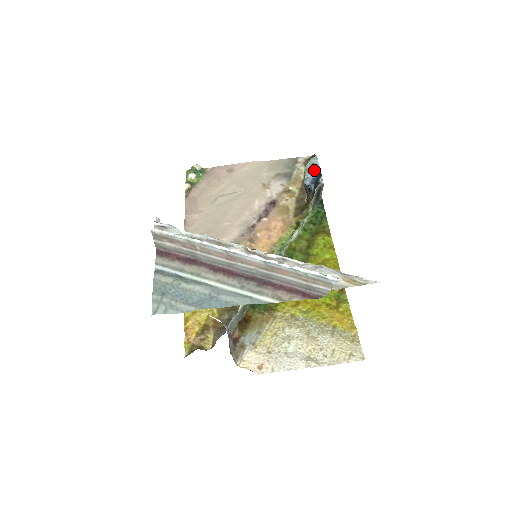
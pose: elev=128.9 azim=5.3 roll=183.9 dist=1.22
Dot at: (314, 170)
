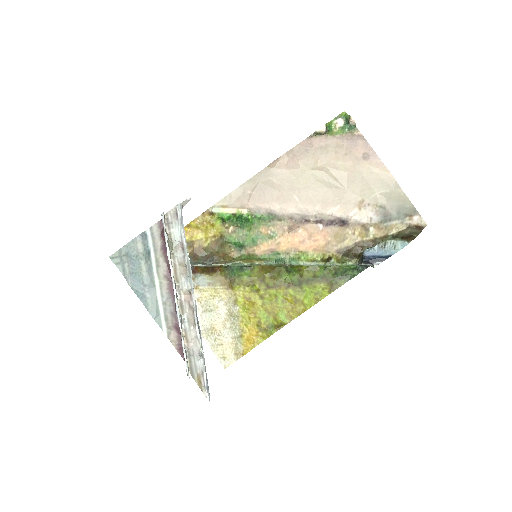
Dot at: (385, 252)
